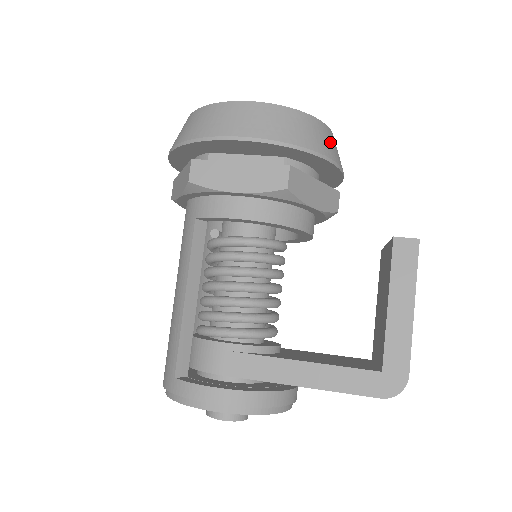
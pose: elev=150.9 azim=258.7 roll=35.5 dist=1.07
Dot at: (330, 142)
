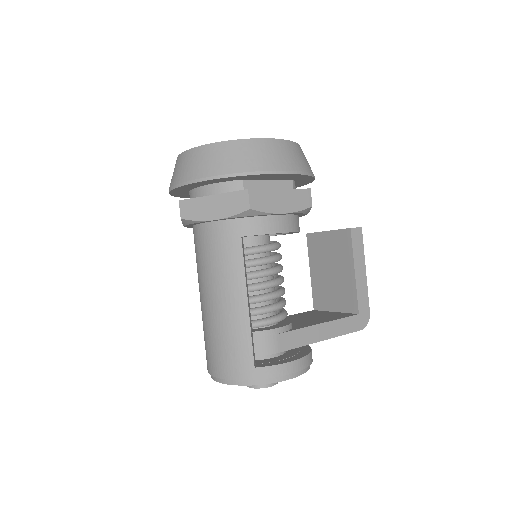
Dot at: occluded
